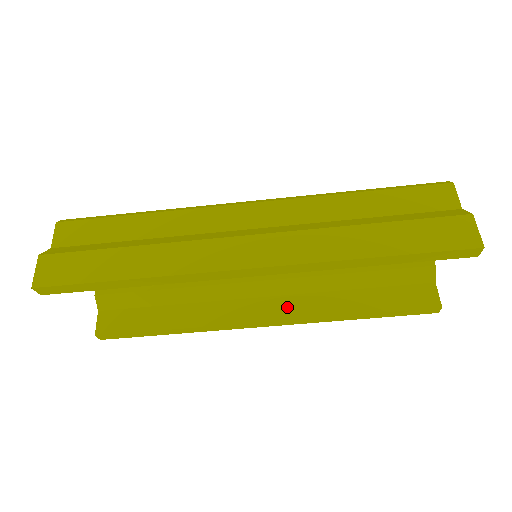
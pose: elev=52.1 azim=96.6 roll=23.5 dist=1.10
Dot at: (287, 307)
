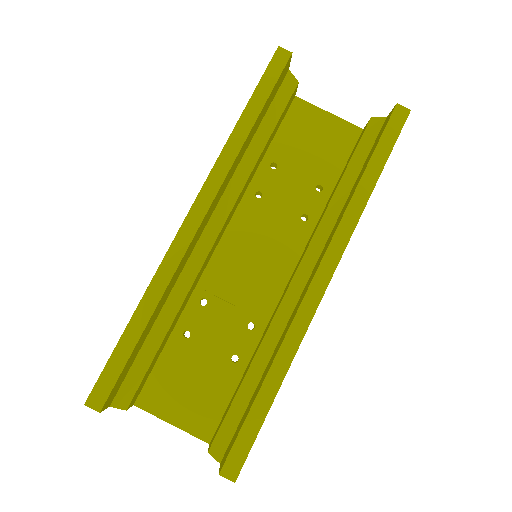
Dot at: (323, 252)
